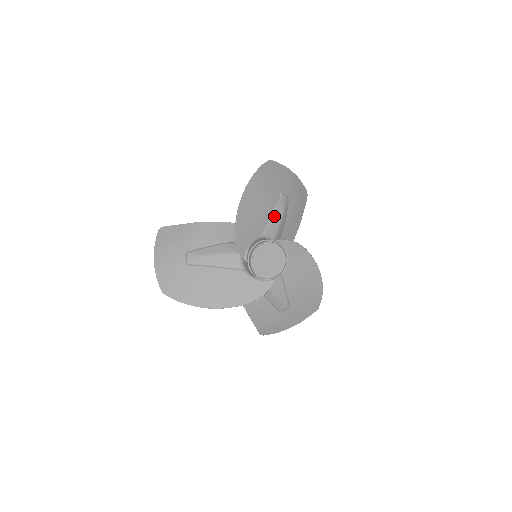
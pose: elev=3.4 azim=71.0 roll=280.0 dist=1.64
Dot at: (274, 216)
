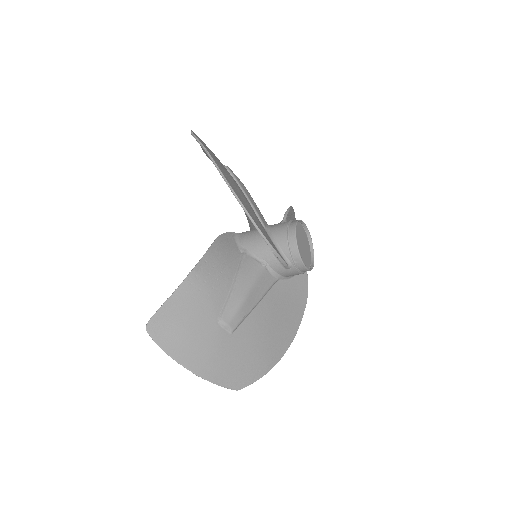
Dot at: (248, 197)
